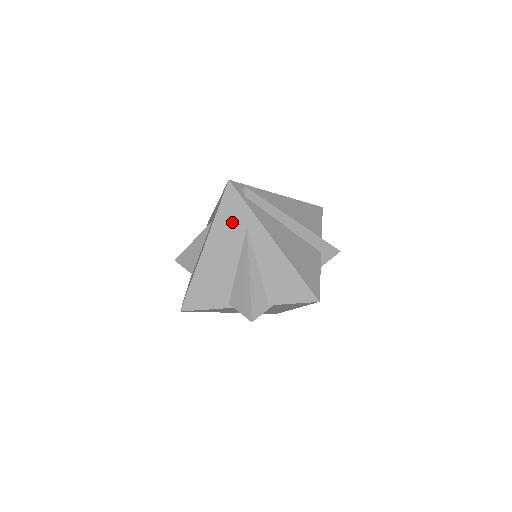
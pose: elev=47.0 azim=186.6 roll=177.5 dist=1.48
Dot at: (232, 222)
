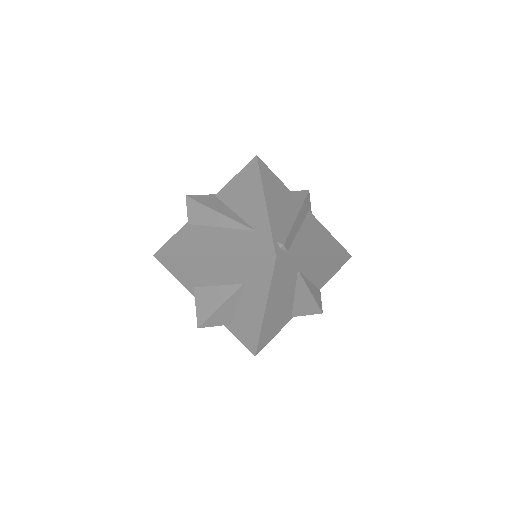
Dot at: (285, 278)
